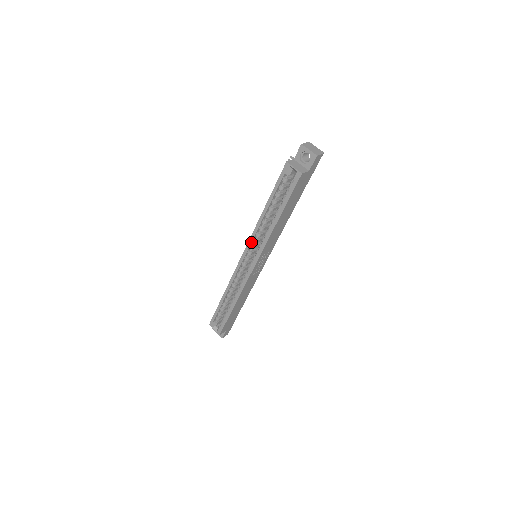
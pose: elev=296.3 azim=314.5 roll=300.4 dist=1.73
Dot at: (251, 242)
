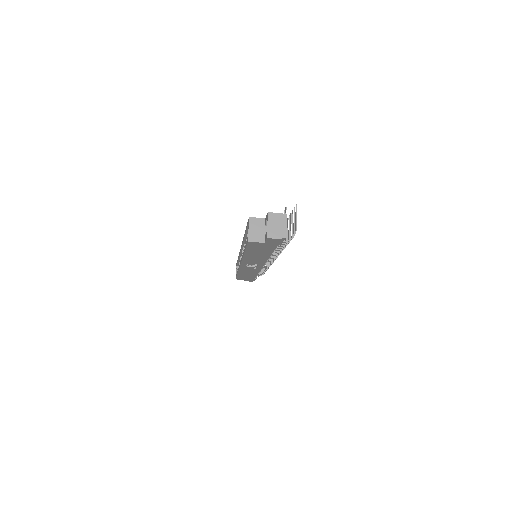
Dot at: (242, 246)
